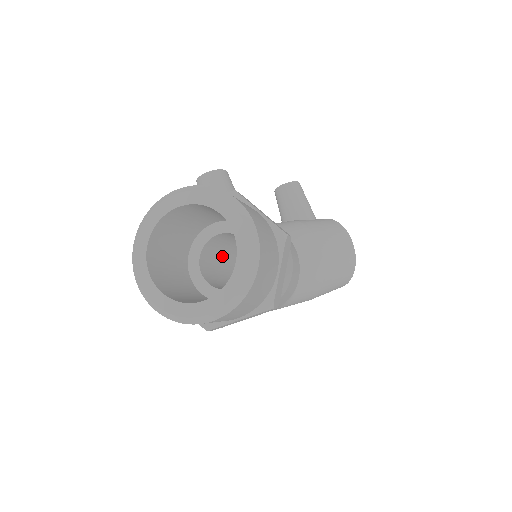
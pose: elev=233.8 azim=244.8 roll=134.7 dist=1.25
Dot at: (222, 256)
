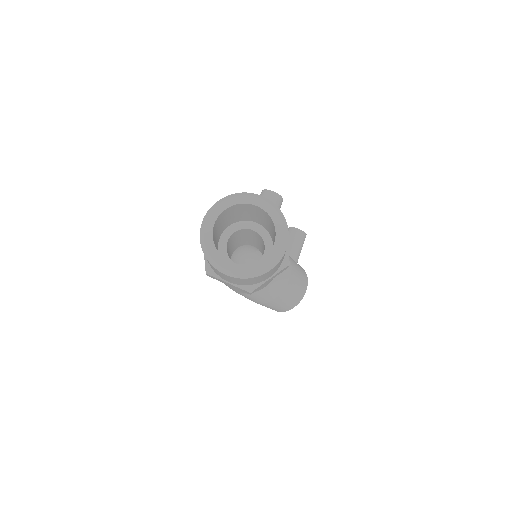
Dot at: (239, 239)
